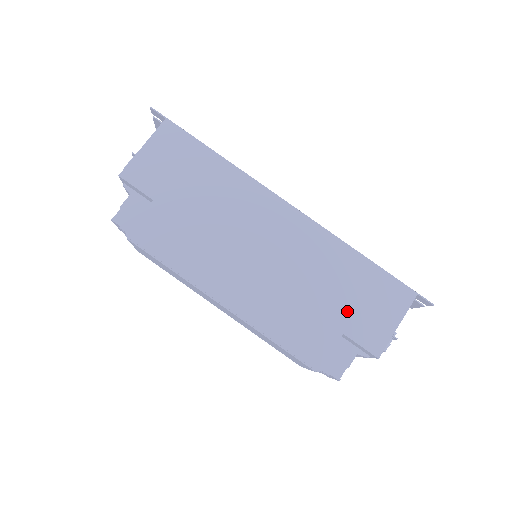
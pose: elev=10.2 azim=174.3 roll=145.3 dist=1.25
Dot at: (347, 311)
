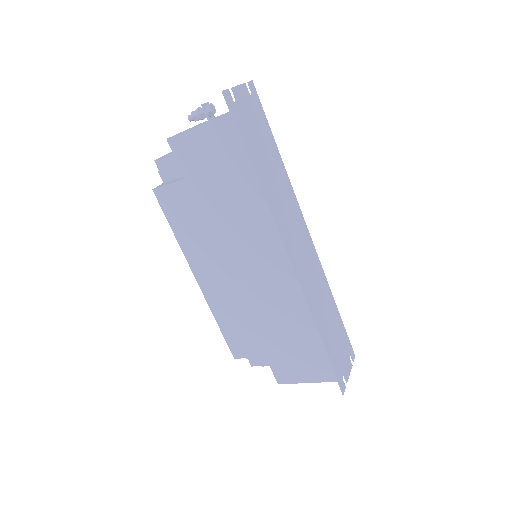
Dot at: (278, 349)
